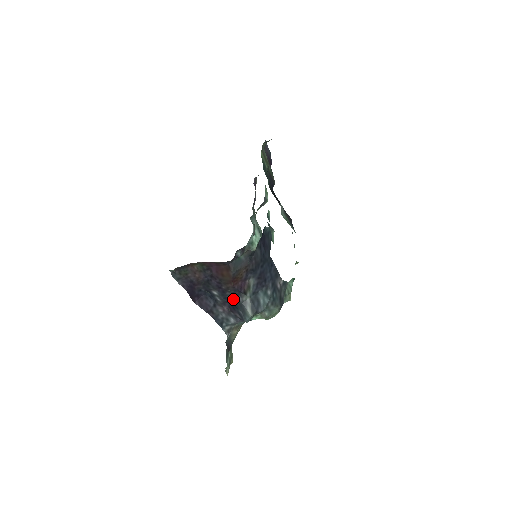
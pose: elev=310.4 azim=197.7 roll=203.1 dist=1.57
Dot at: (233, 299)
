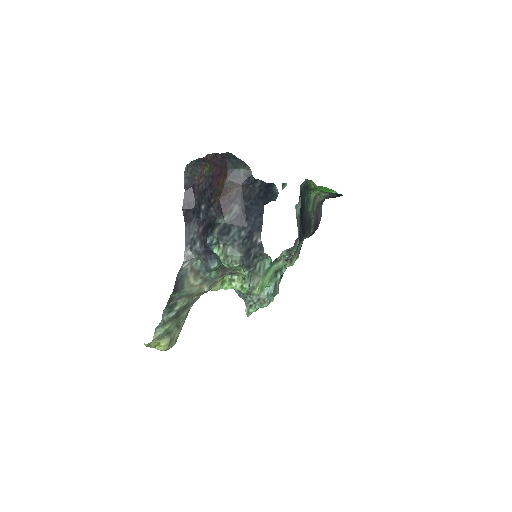
Dot at: (212, 218)
